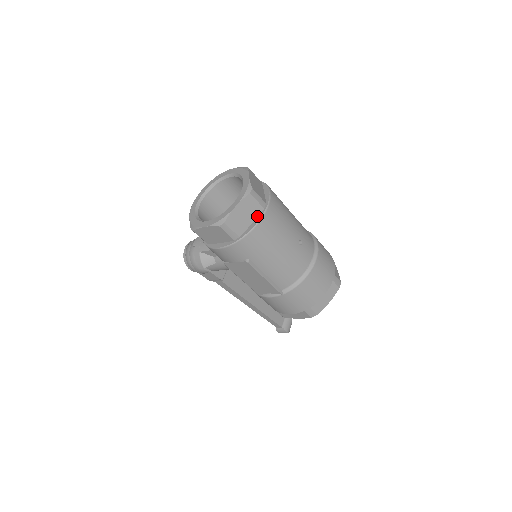
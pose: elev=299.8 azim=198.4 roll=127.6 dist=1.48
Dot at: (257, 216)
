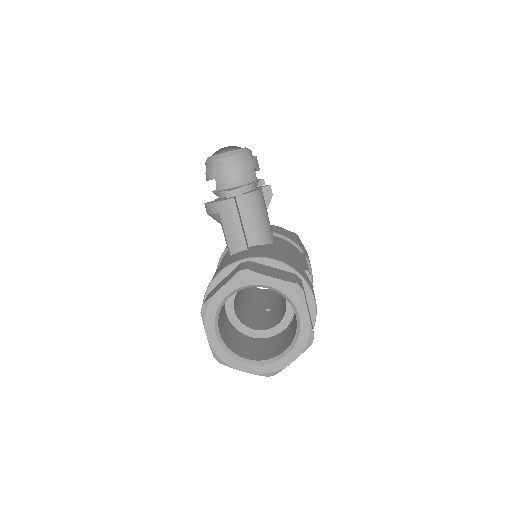
Dot at: occluded
